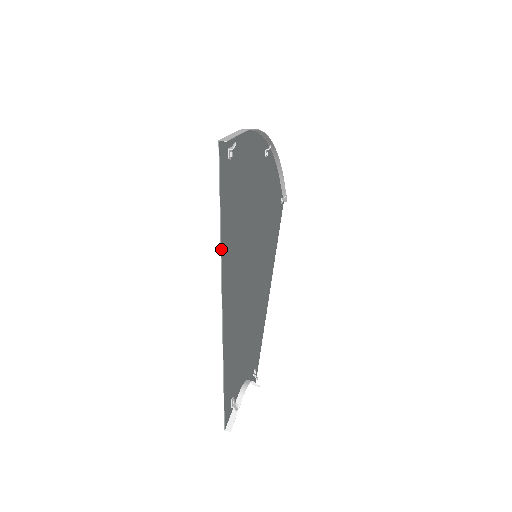
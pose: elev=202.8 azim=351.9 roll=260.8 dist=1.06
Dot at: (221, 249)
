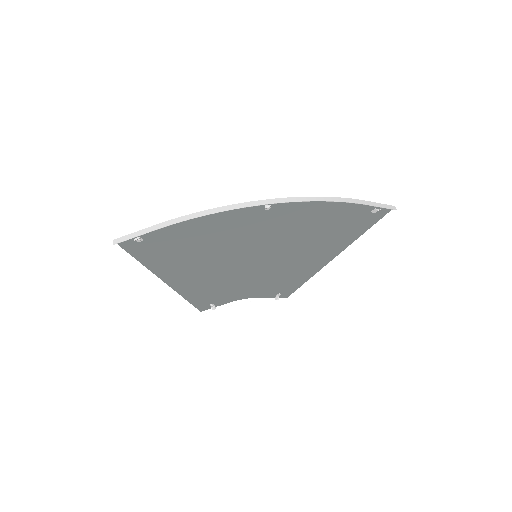
Dot at: (148, 269)
